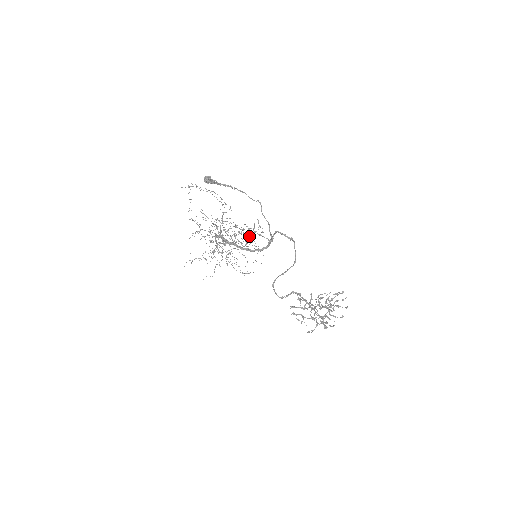
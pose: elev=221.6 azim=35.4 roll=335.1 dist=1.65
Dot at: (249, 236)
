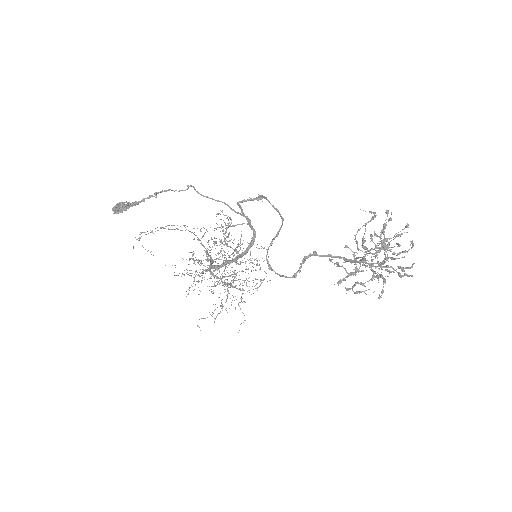
Dot at: occluded
